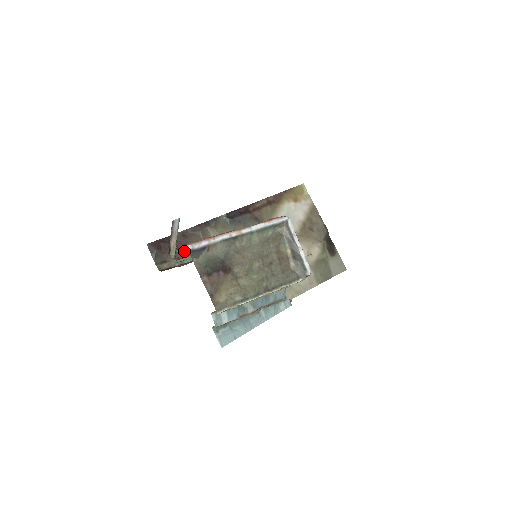
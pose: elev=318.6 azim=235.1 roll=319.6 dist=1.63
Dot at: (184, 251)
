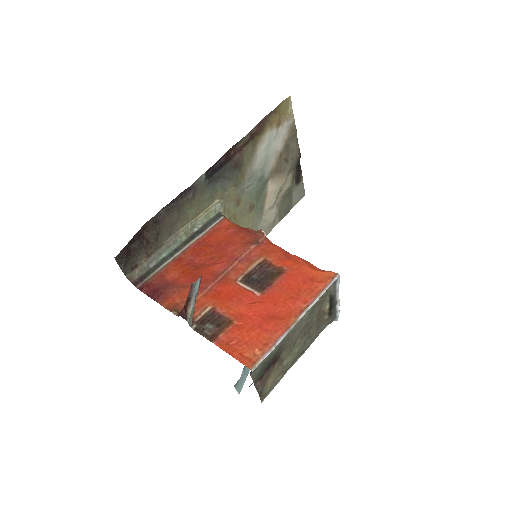
Dot at: (157, 243)
